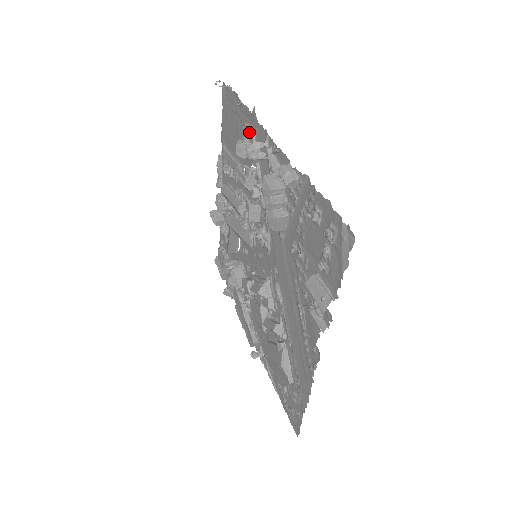
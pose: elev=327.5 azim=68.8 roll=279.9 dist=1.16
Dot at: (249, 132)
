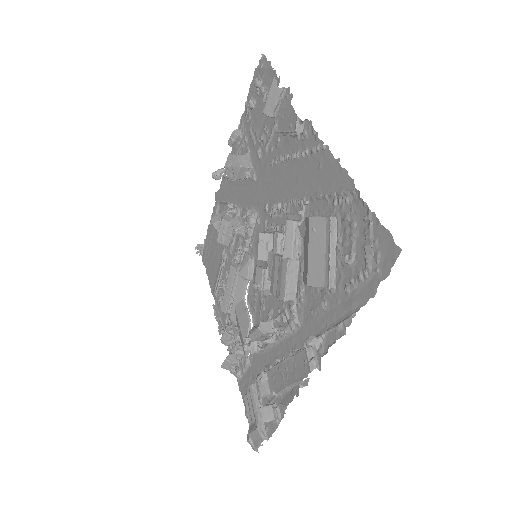
Dot at: occluded
